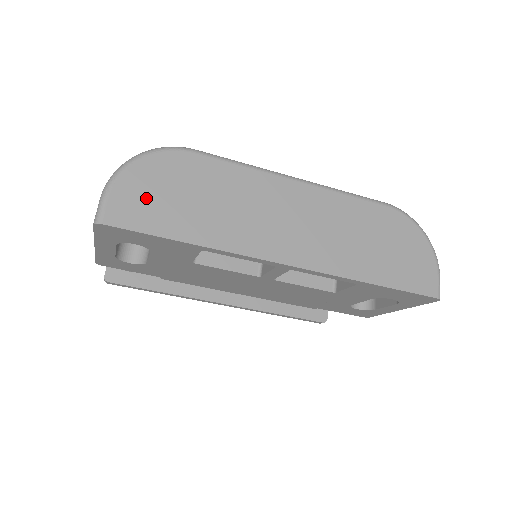
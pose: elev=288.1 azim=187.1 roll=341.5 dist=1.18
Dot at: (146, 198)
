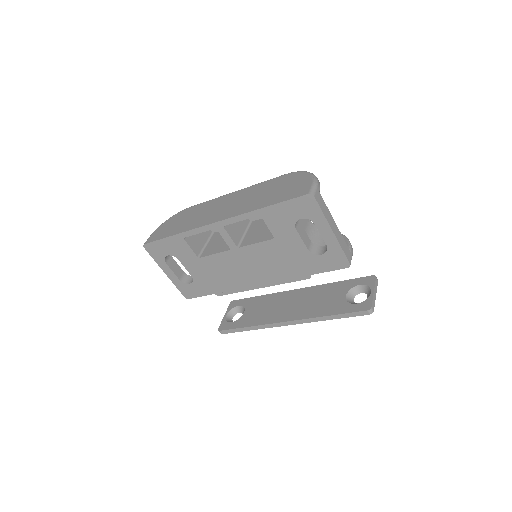
Dot at: (164, 230)
